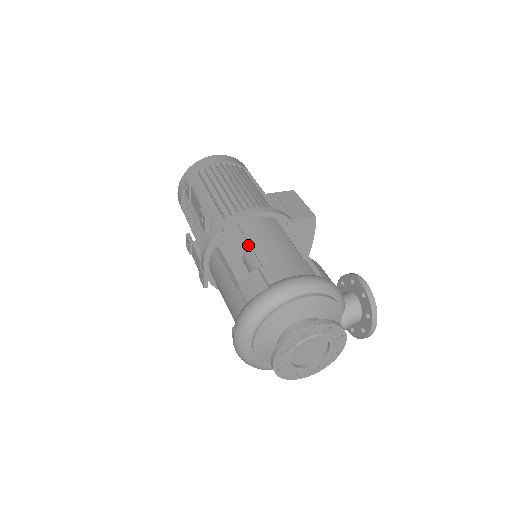
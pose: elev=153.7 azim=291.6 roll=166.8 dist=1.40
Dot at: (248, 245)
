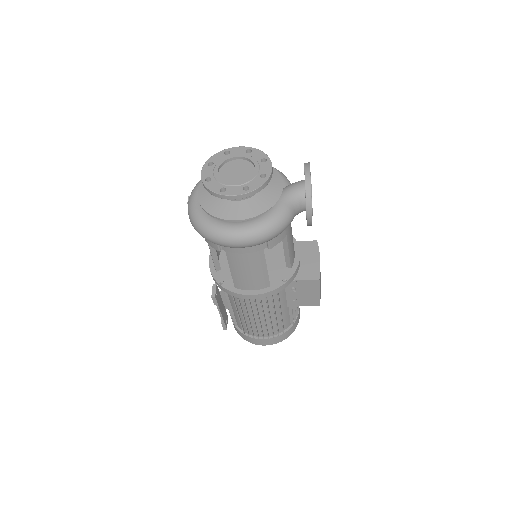
Dot at: occluded
